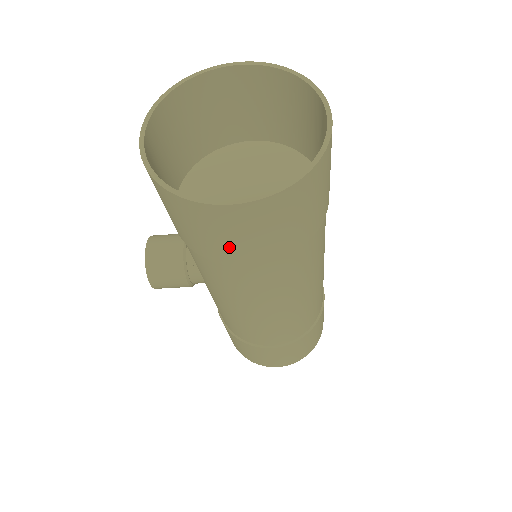
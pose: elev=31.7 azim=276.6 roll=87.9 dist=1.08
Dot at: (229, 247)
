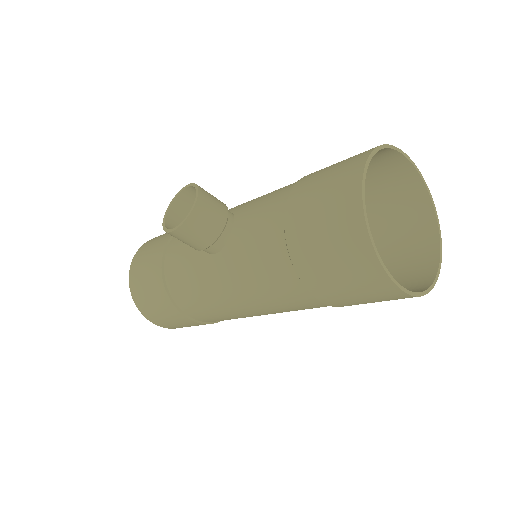
Dot at: (340, 292)
